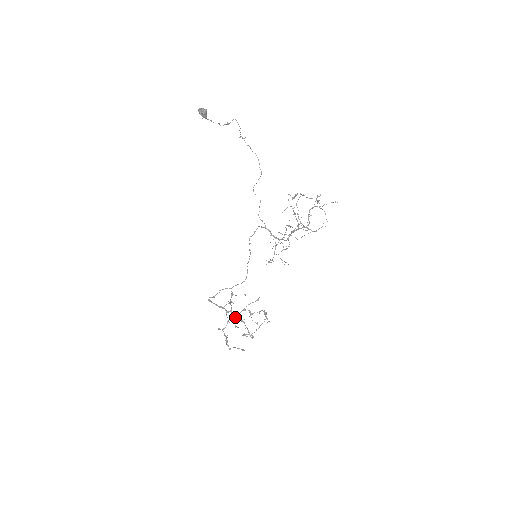
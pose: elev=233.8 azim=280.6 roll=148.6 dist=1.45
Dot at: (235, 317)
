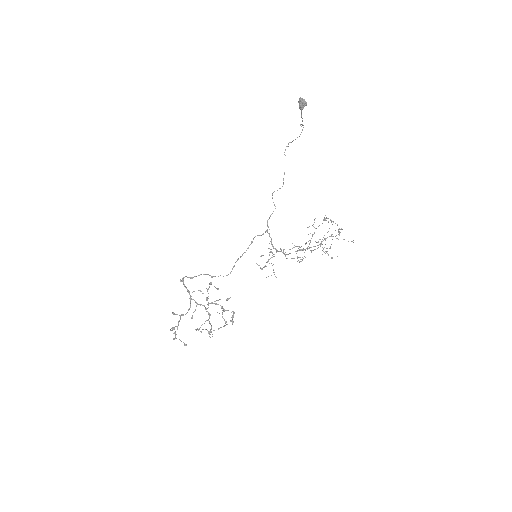
Dot at: occluded
